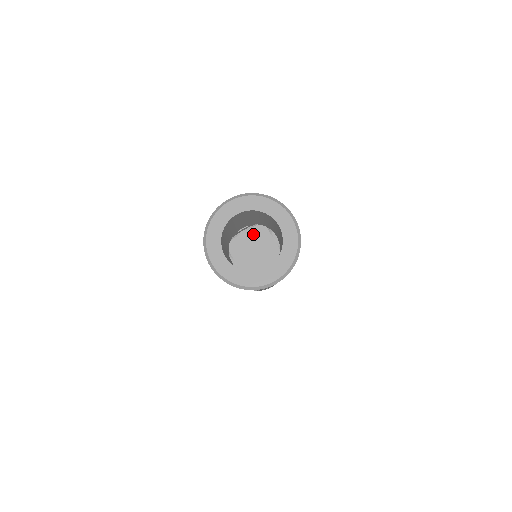
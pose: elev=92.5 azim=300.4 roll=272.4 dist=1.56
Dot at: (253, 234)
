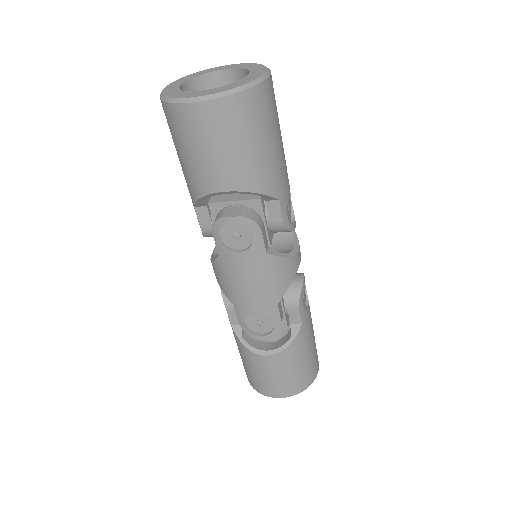
Dot at: occluded
